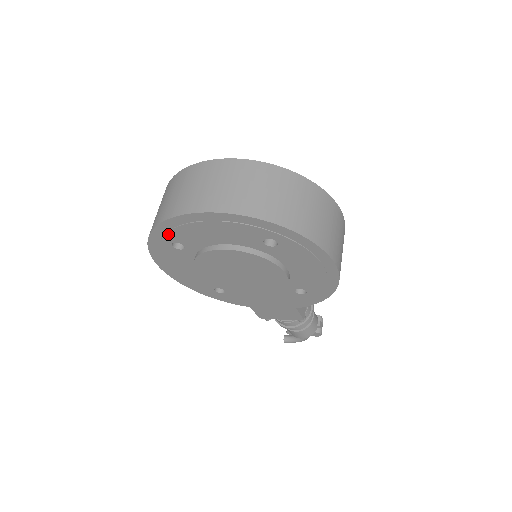
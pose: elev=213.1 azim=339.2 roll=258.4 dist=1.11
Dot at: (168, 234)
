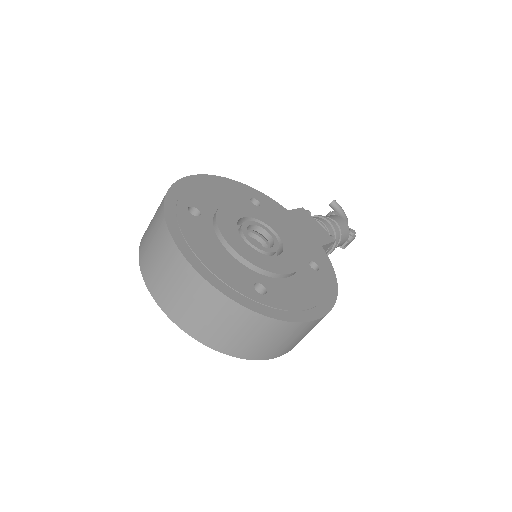
Dot at: occluded
